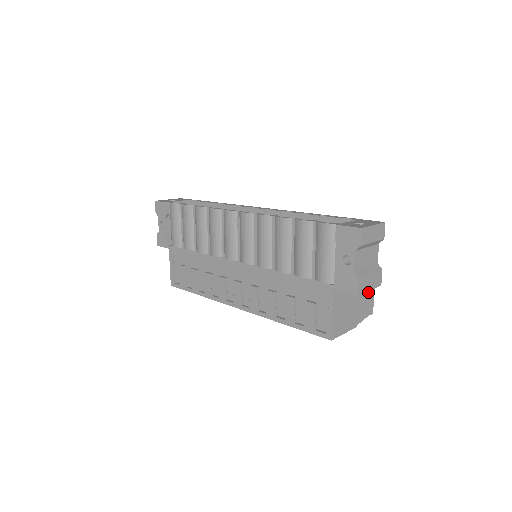
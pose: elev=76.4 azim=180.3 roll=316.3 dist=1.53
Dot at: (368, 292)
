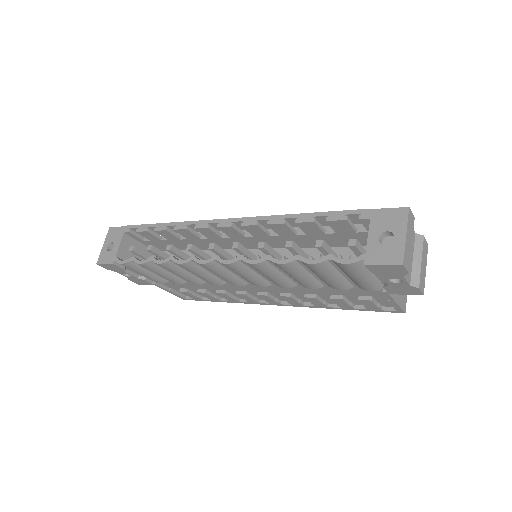
Dot at: occluded
